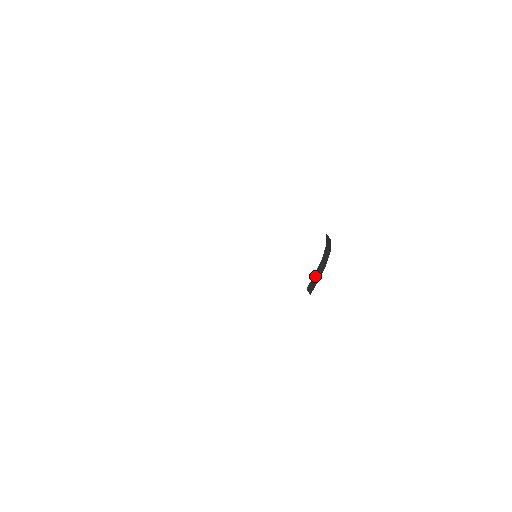
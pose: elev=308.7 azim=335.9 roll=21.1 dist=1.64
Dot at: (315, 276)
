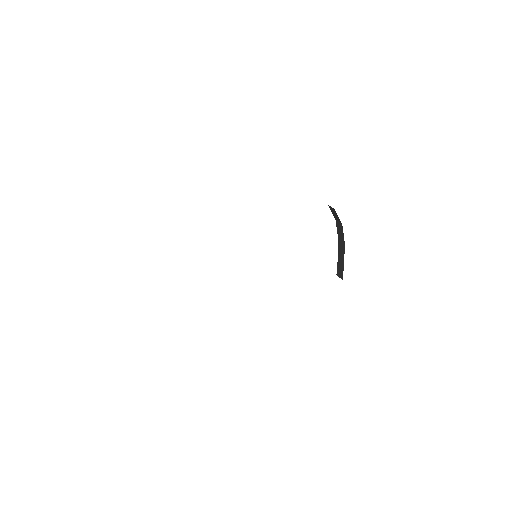
Dot at: (339, 257)
